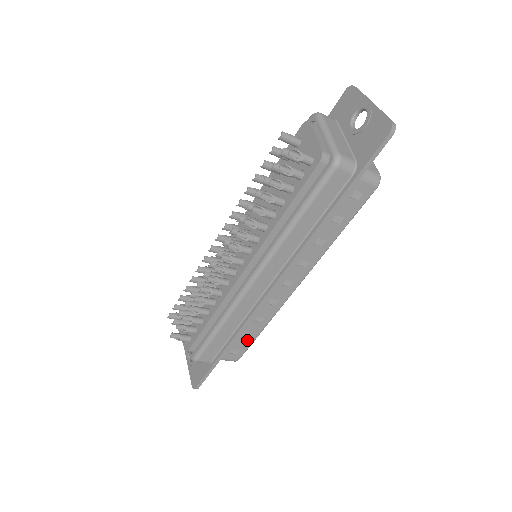
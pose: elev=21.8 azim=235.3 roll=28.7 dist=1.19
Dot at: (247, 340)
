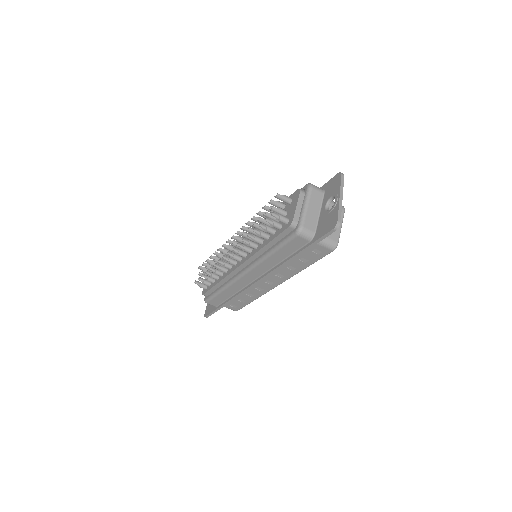
Dot at: (242, 303)
